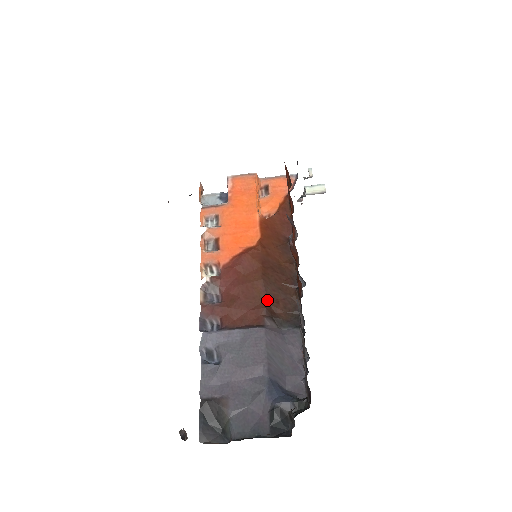
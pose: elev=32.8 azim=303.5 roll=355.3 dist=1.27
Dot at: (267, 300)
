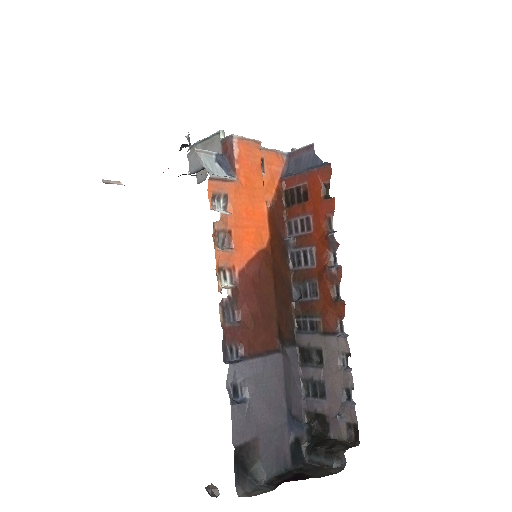
Dot at: (277, 318)
